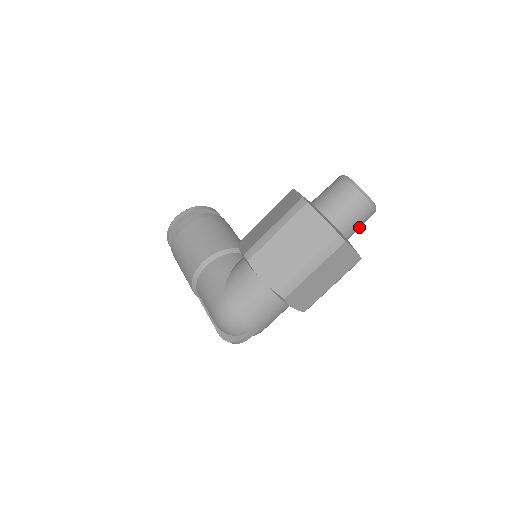
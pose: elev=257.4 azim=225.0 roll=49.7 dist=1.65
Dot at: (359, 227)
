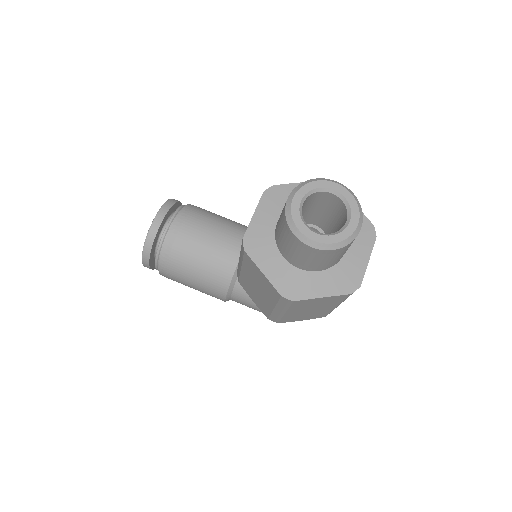
Dot at: occluded
